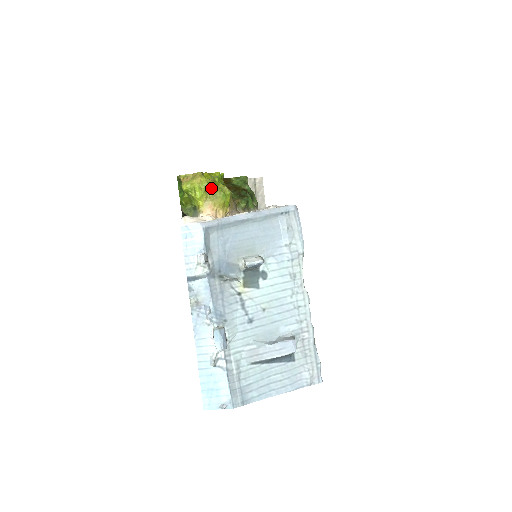
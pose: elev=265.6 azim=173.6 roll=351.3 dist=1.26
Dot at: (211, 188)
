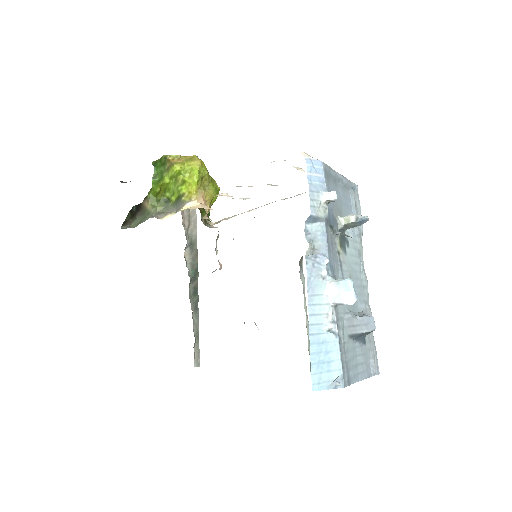
Dot at: (208, 176)
